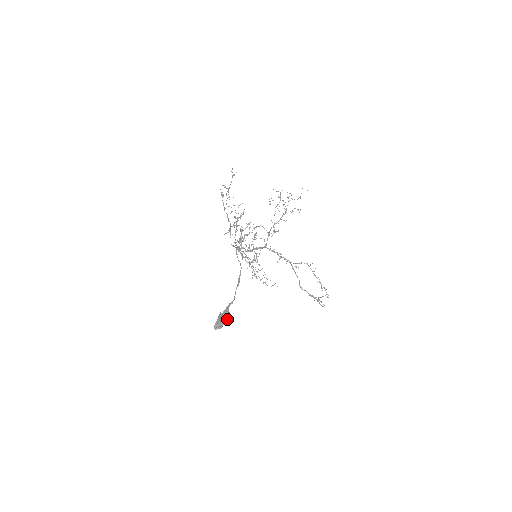
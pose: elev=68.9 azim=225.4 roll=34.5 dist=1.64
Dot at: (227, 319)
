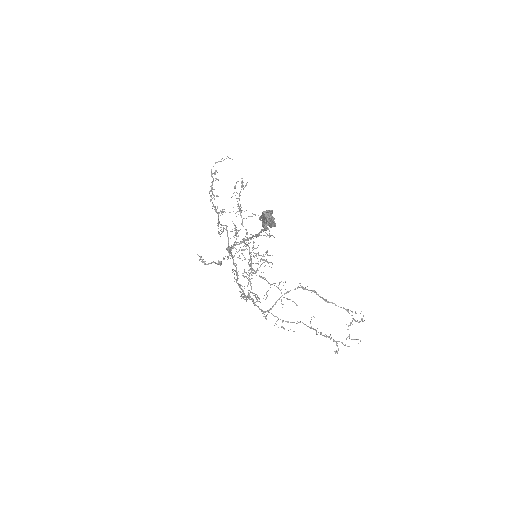
Dot at: (274, 223)
